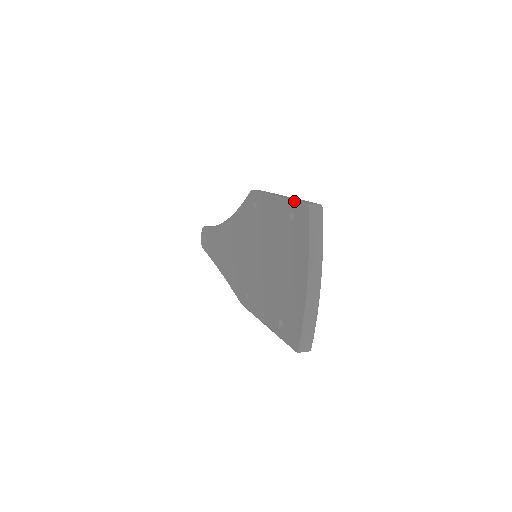
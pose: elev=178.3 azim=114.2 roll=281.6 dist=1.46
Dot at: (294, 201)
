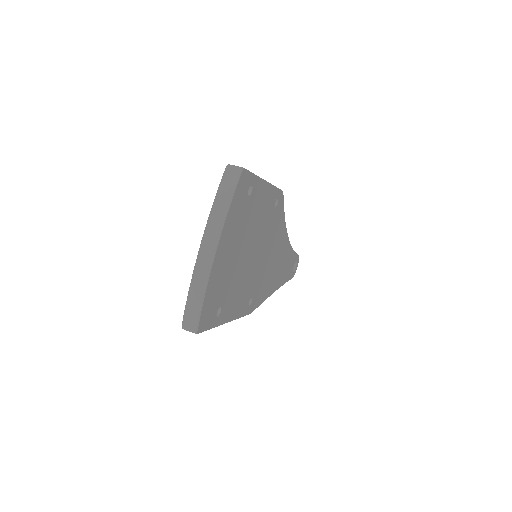
Dot at: occluded
